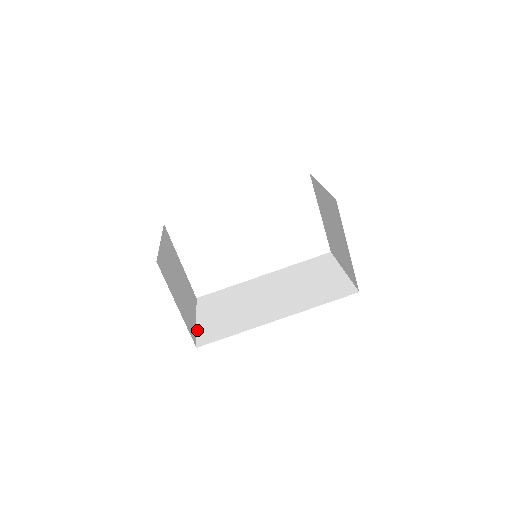
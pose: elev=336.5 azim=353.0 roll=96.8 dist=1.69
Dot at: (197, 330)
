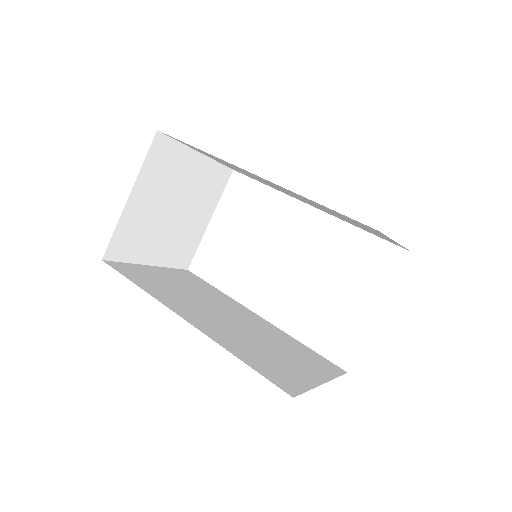
Dot at: (133, 263)
